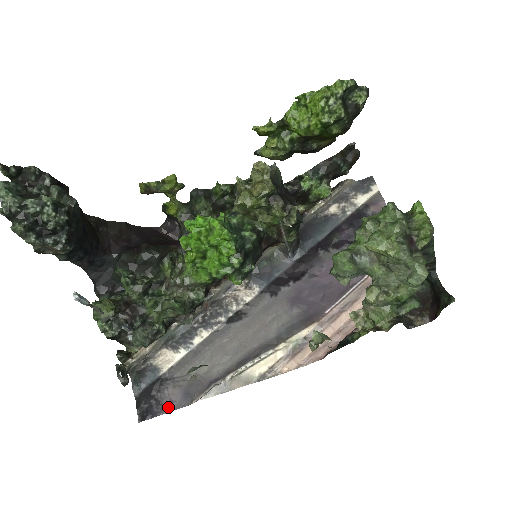
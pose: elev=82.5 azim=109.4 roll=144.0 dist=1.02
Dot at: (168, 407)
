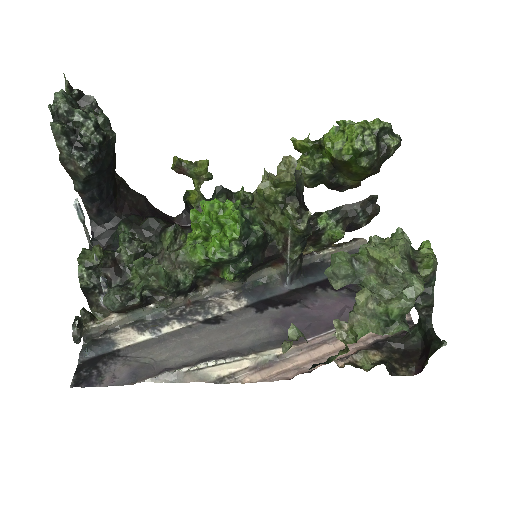
Dot at: (108, 381)
